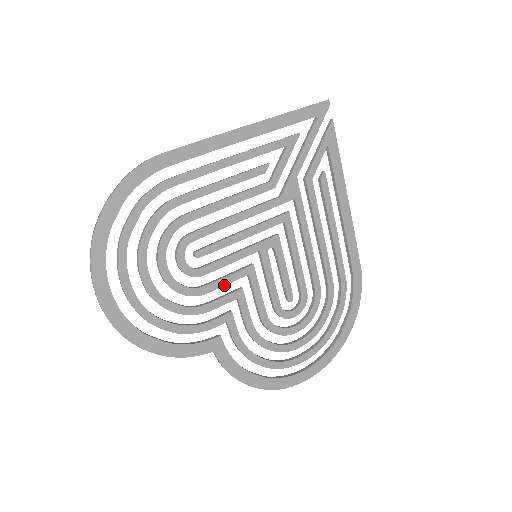
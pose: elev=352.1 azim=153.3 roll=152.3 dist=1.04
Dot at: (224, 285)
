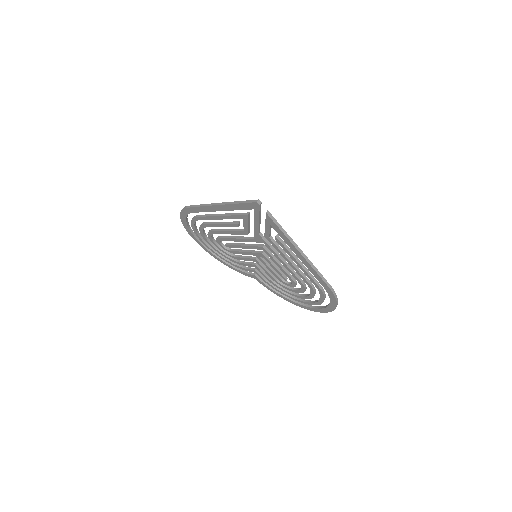
Dot at: (245, 260)
